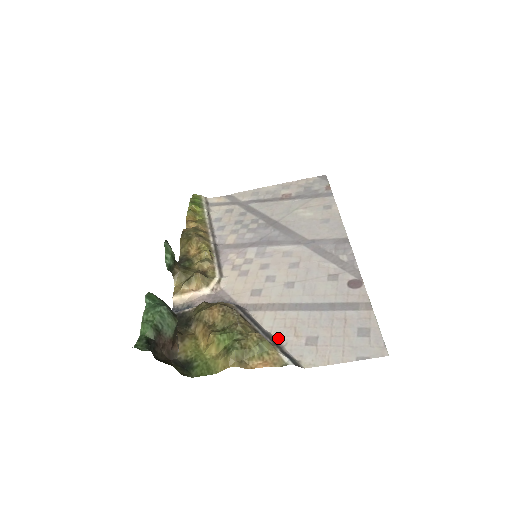
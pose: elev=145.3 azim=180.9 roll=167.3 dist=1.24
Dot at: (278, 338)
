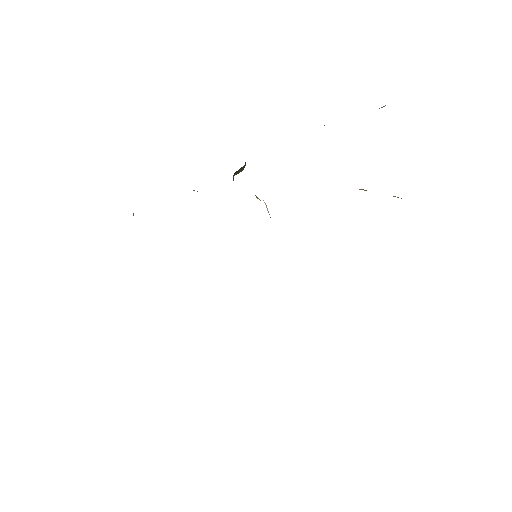
Dot at: occluded
